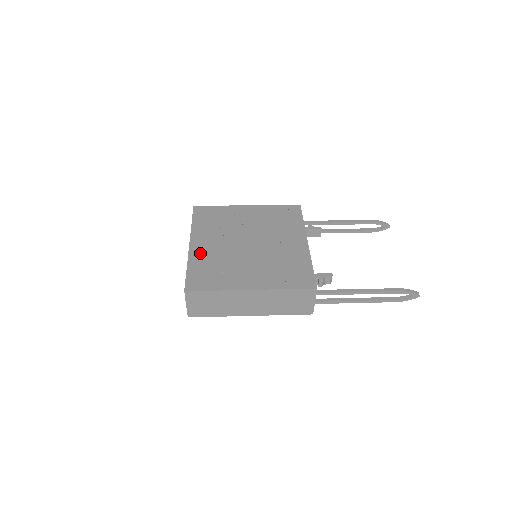
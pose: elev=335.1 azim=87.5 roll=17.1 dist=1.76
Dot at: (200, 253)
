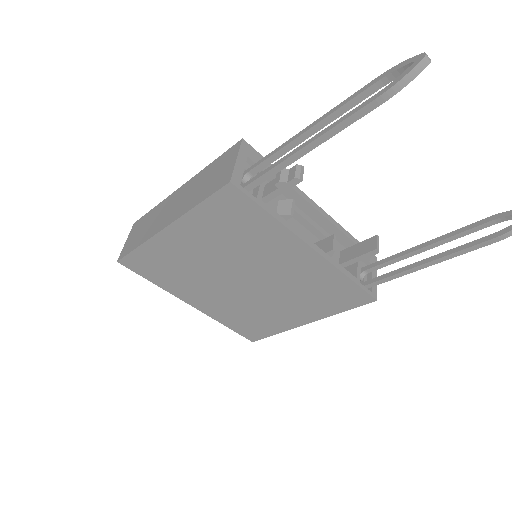
Dot at: occluded
